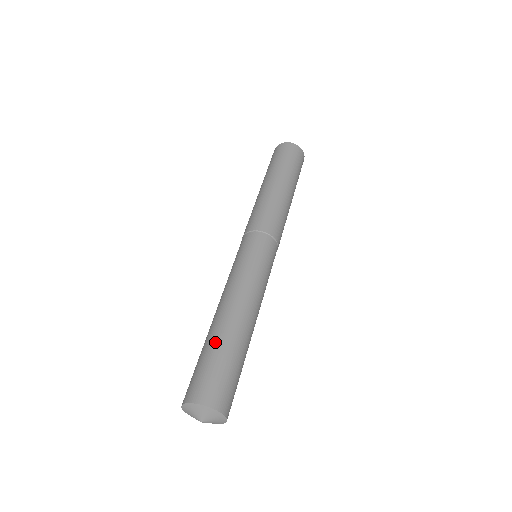
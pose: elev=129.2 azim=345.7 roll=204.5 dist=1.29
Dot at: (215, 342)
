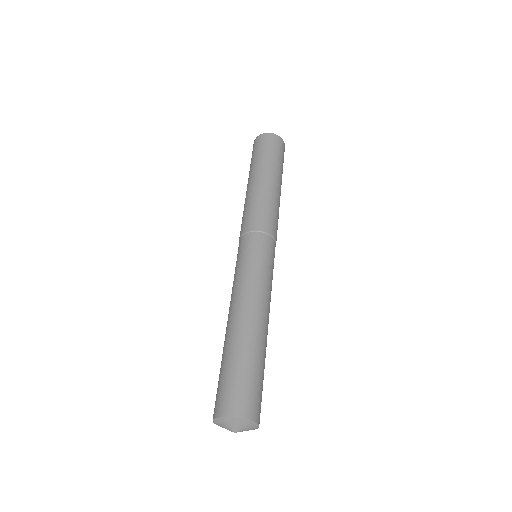
Dot at: (250, 353)
